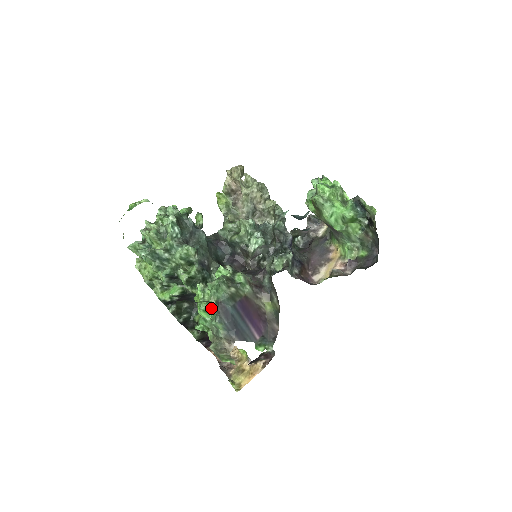
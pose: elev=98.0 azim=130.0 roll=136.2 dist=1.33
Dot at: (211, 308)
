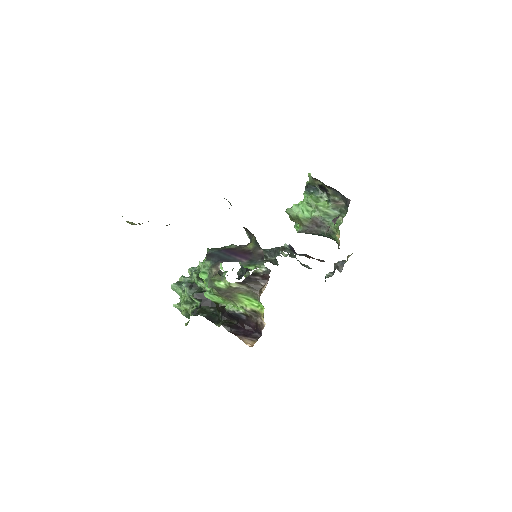
Dot at: (204, 264)
